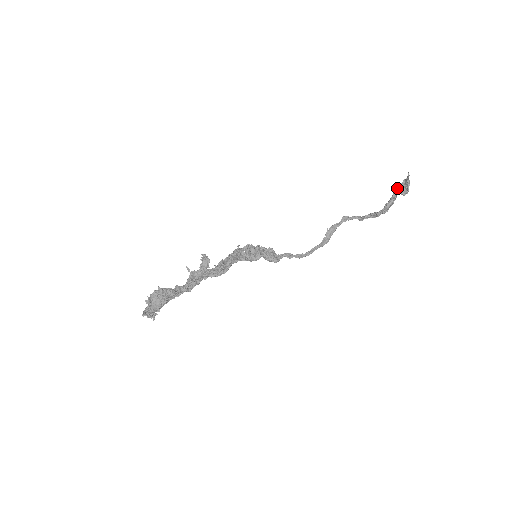
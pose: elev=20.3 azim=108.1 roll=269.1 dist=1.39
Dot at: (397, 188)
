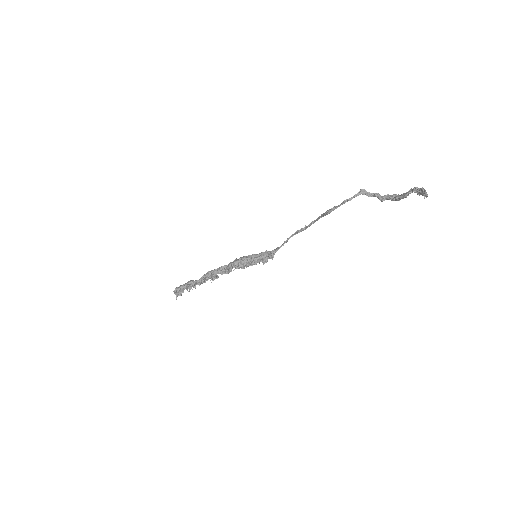
Dot at: (410, 193)
